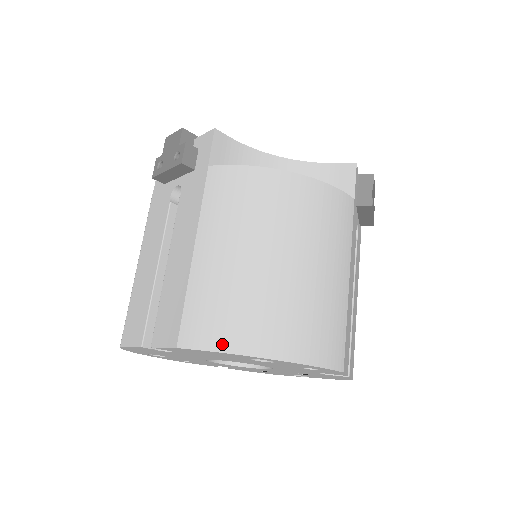
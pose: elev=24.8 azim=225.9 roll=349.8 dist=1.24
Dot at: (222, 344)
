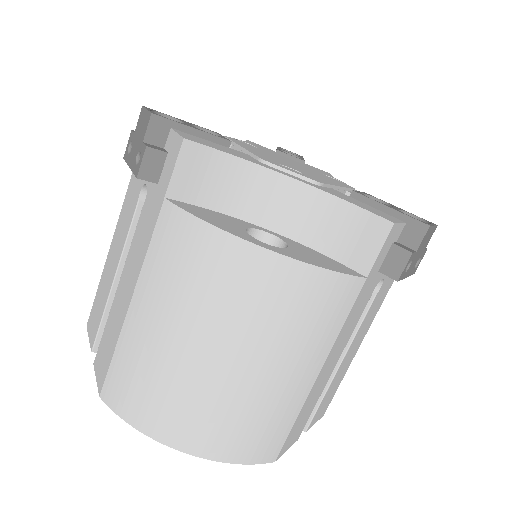
Dot at: (135, 420)
